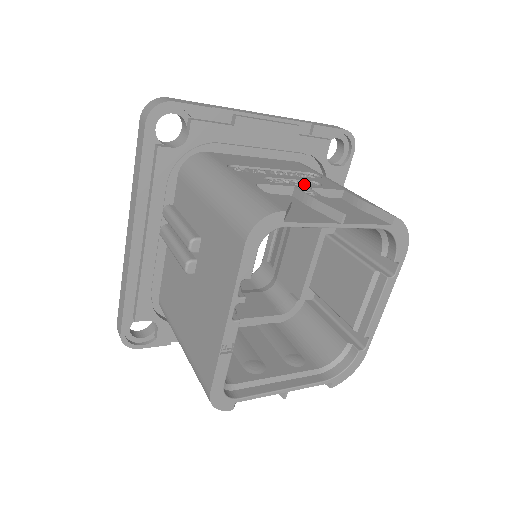
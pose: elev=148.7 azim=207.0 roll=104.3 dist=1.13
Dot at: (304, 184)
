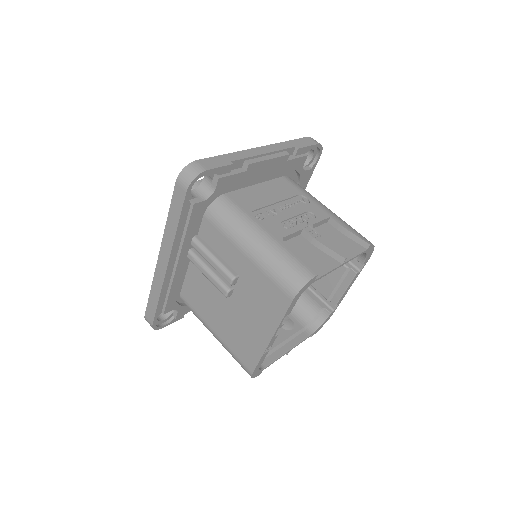
Dot at: (305, 220)
